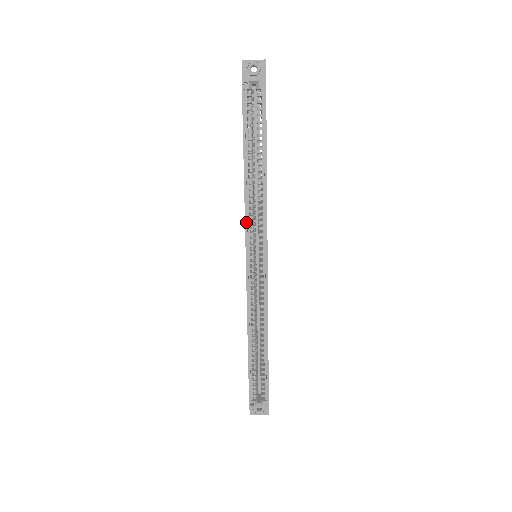
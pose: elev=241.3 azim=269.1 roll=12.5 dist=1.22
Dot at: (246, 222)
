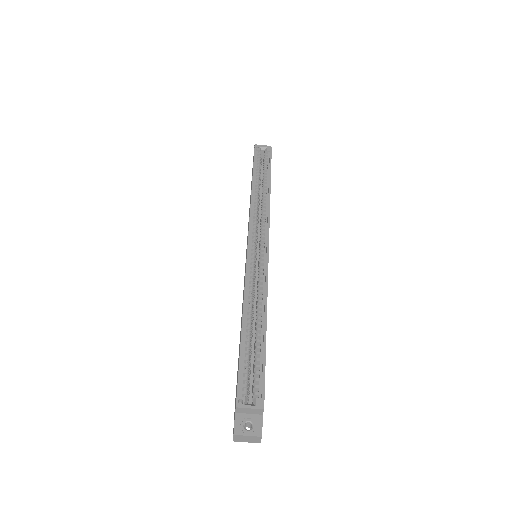
Dot at: (251, 217)
